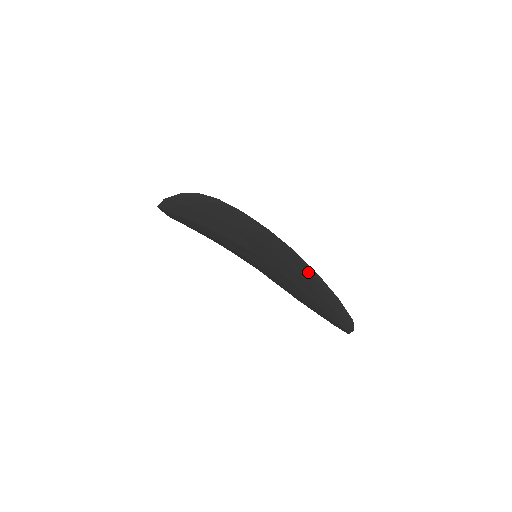
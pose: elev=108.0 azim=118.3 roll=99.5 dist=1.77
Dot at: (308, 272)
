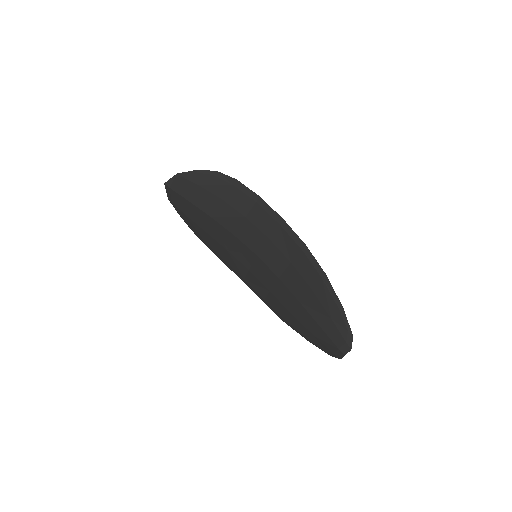
Dot at: (315, 272)
